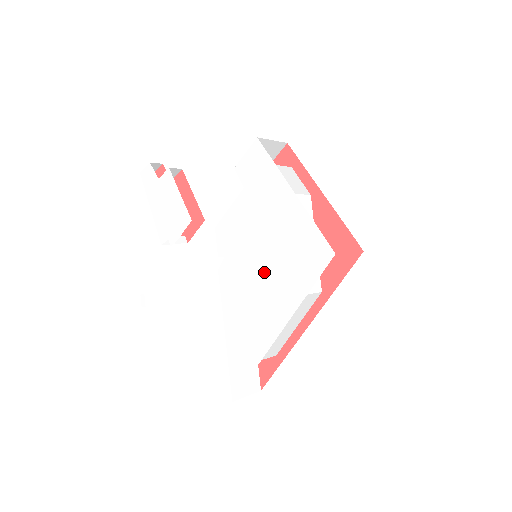
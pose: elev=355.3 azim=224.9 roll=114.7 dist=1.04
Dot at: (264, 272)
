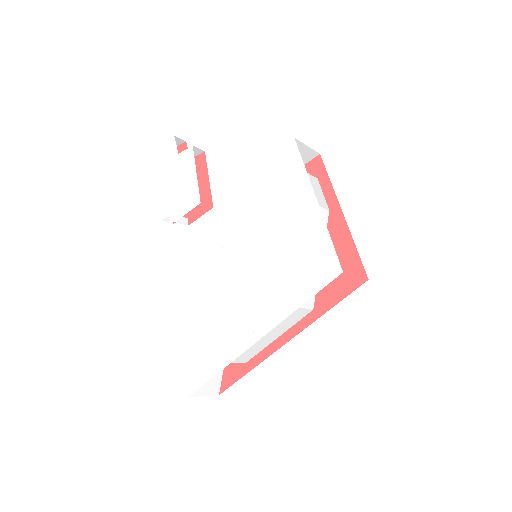
Dot at: (262, 272)
